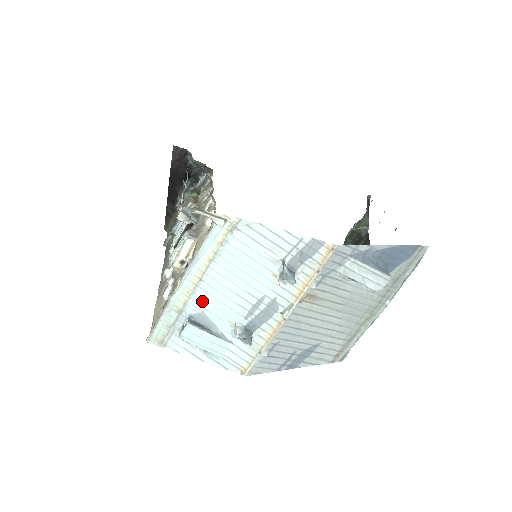
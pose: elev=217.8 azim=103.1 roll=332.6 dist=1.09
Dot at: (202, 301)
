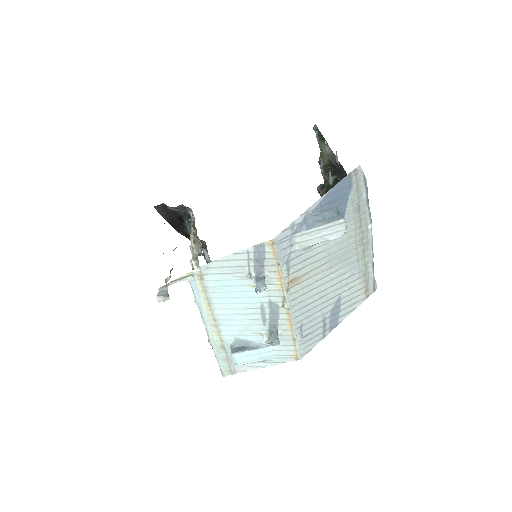
Dot at: (229, 332)
